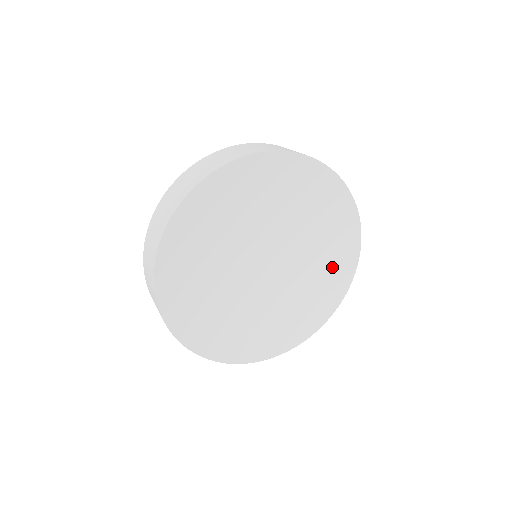
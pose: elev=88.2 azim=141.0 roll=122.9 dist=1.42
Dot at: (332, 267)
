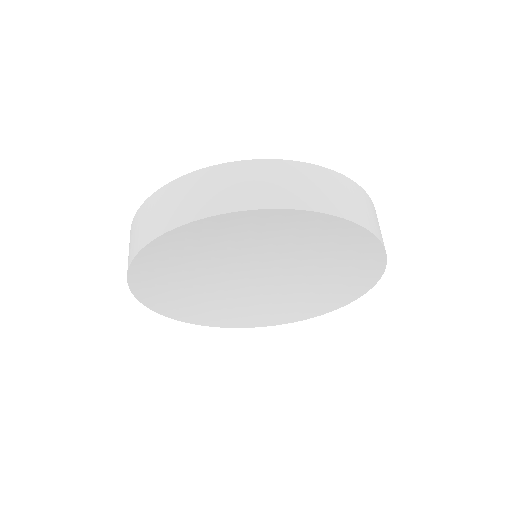
Dot at: (349, 258)
